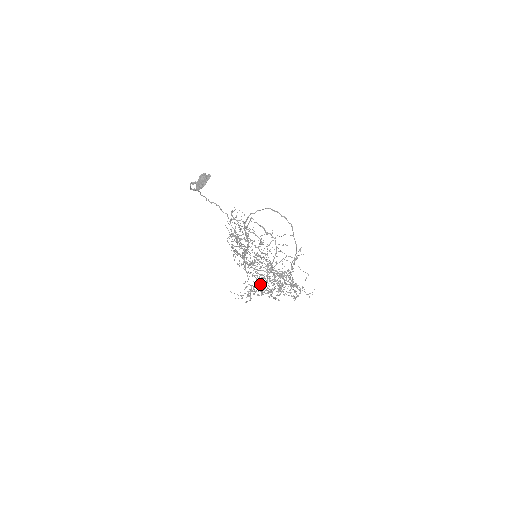
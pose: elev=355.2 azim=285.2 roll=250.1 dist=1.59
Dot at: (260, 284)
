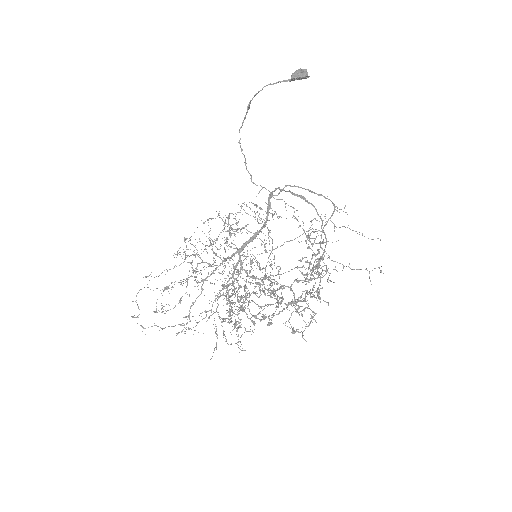
Dot at: occluded
